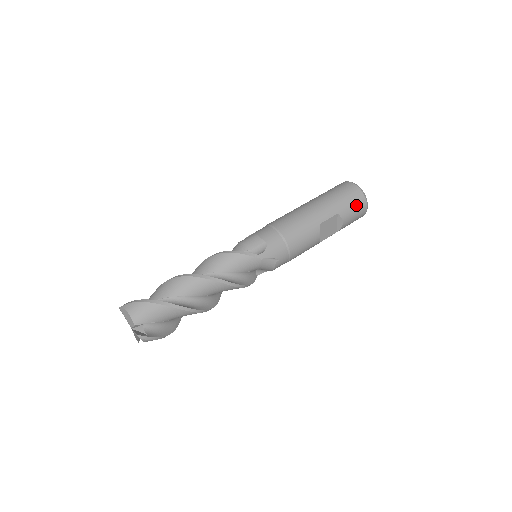
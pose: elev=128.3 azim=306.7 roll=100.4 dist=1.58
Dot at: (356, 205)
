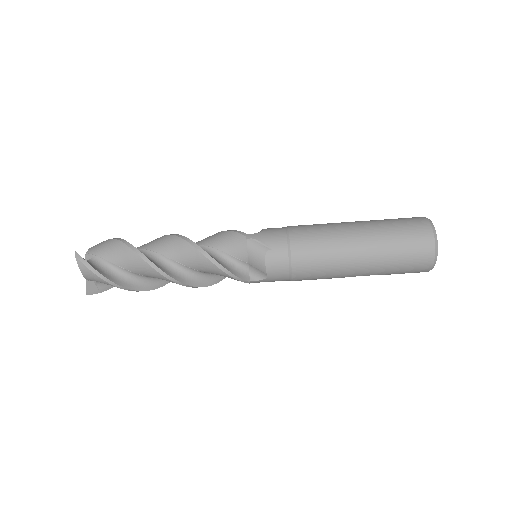
Dot at: occluded
